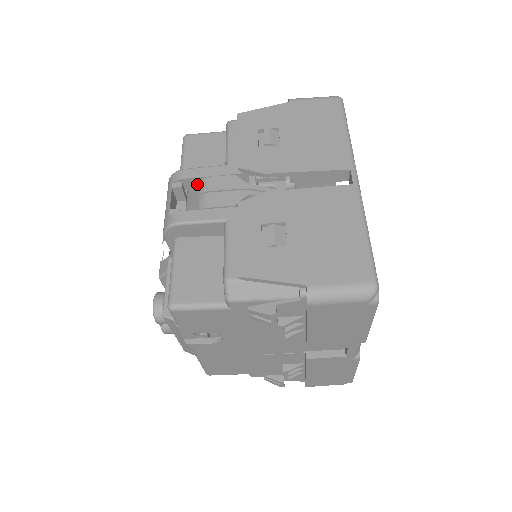
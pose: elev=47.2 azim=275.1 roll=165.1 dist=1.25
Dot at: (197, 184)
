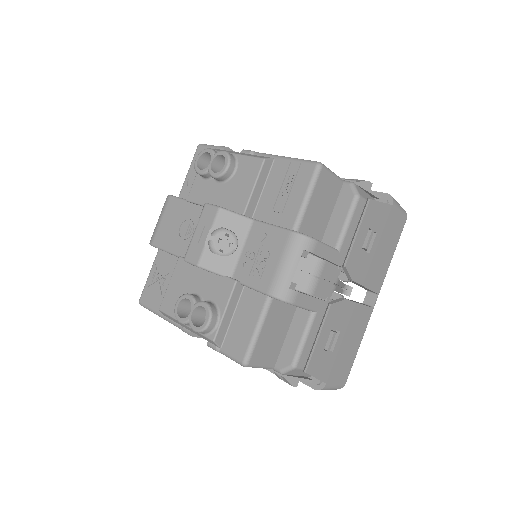
Dot at: (314, 258)
